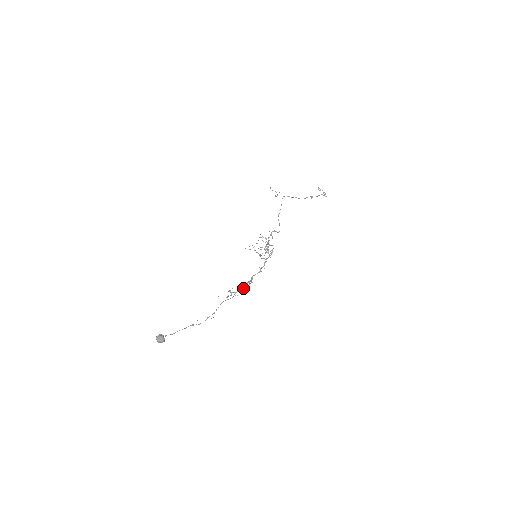
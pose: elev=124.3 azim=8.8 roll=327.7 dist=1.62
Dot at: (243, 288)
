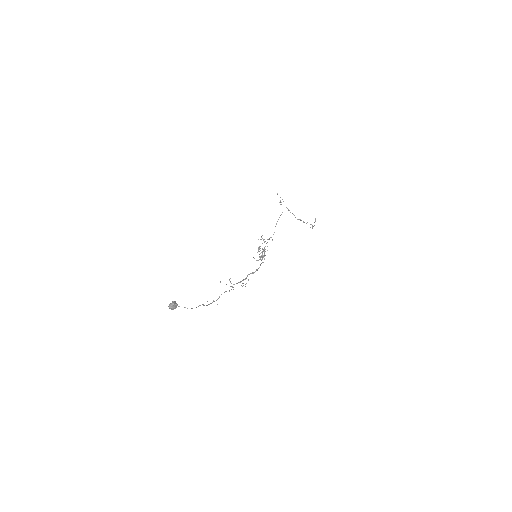
Dot at: occluded
